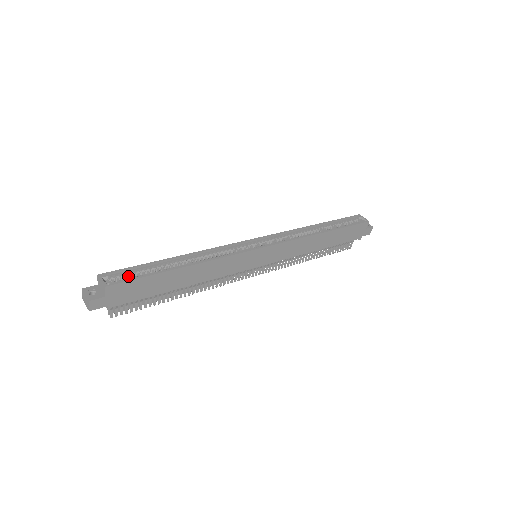
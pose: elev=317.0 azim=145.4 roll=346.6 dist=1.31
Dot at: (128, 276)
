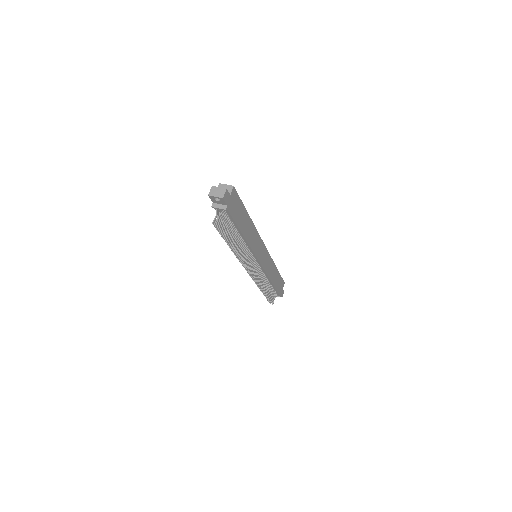
Dot at: occluded
